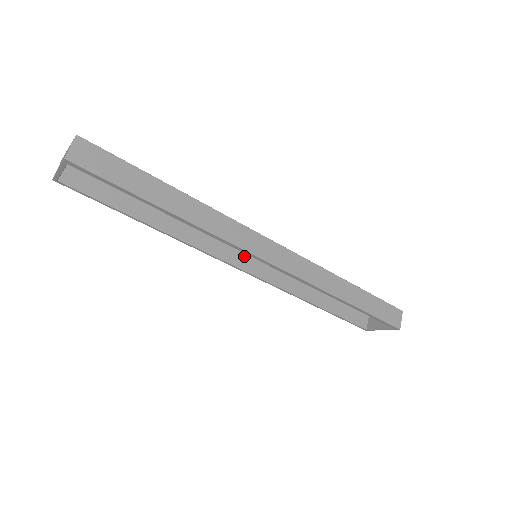
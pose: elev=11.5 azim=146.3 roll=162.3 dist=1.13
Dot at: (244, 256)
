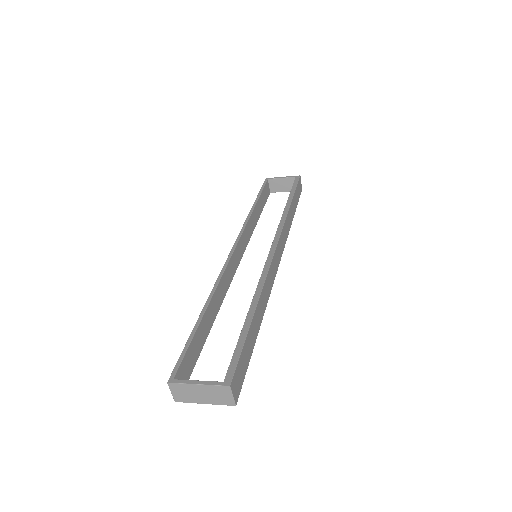
Dot at: (236, 254)
